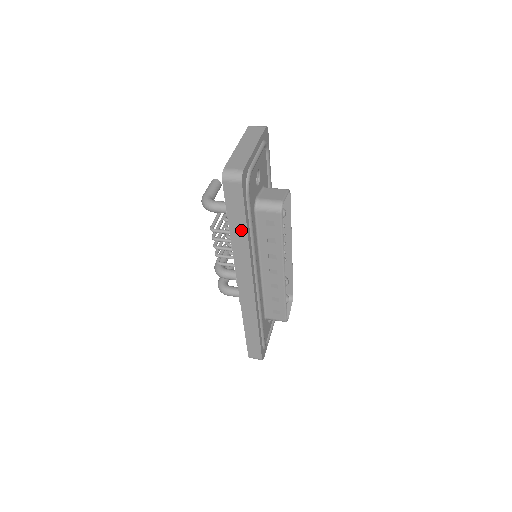
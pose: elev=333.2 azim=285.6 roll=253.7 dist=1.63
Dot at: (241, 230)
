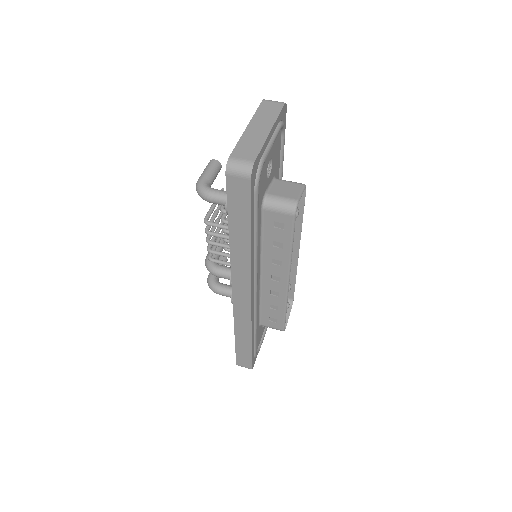
Dot at: (243, 233)
